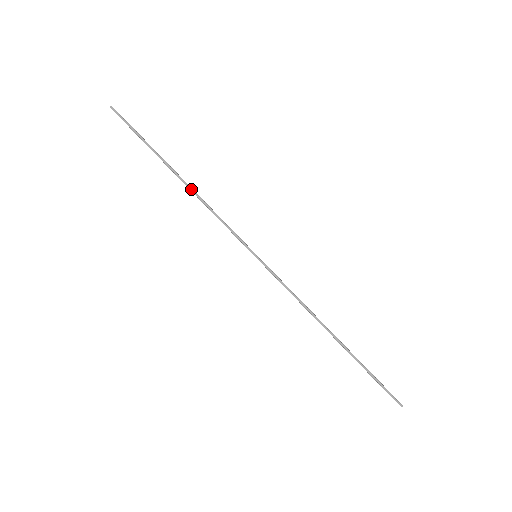
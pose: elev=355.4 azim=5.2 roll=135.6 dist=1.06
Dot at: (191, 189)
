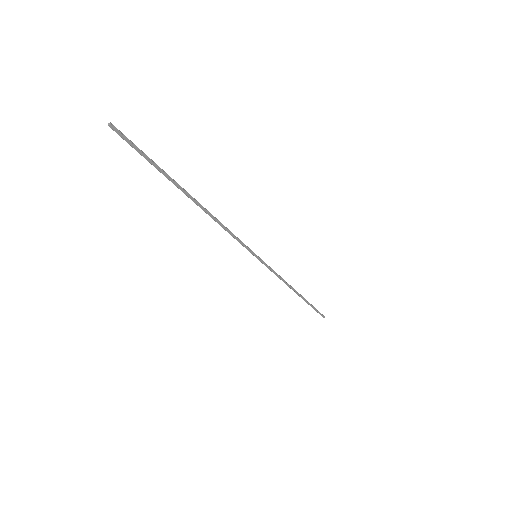
Dot at: (207, 212)
